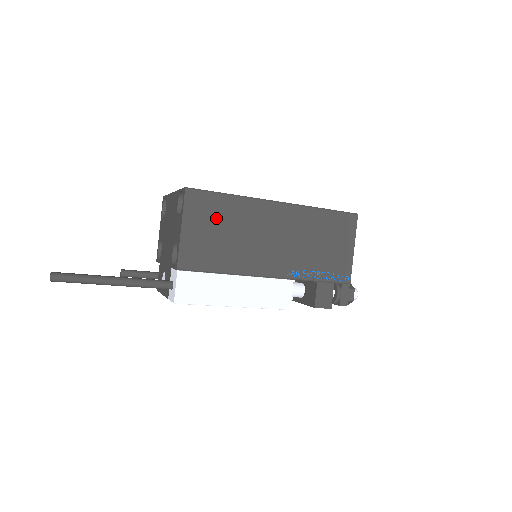
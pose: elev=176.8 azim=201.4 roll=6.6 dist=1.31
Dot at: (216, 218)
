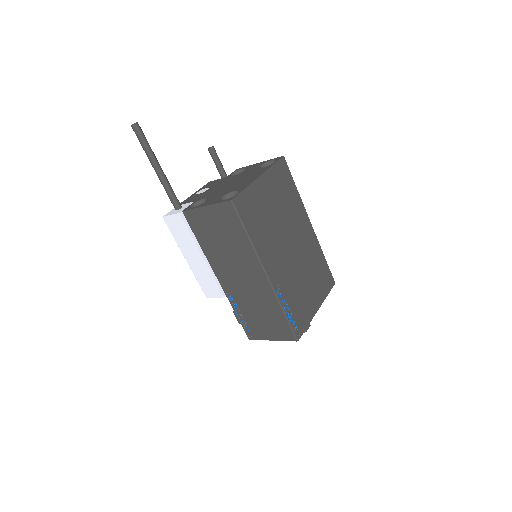
Dot at: (227, 230)
